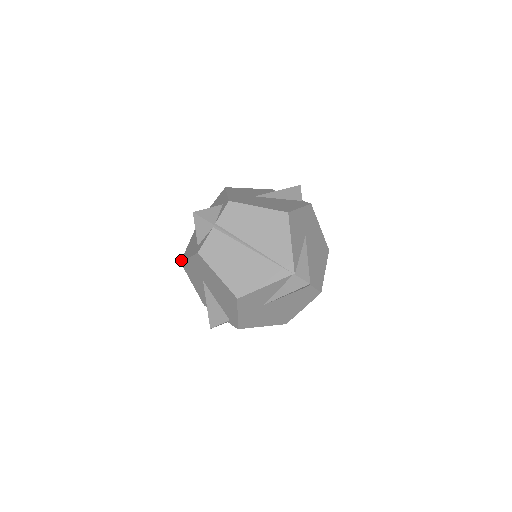
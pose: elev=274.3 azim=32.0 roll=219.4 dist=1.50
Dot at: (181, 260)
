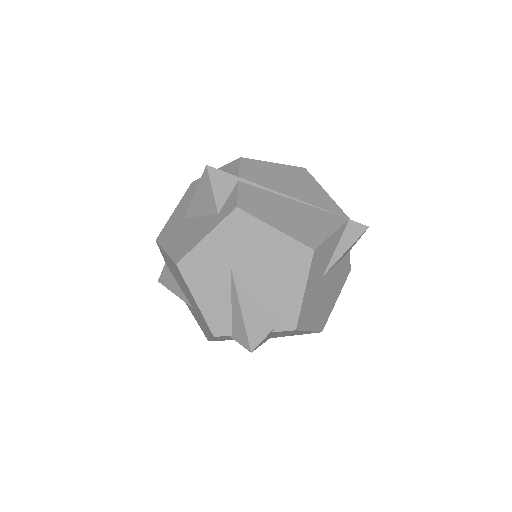
Dot at: (176, 261)
